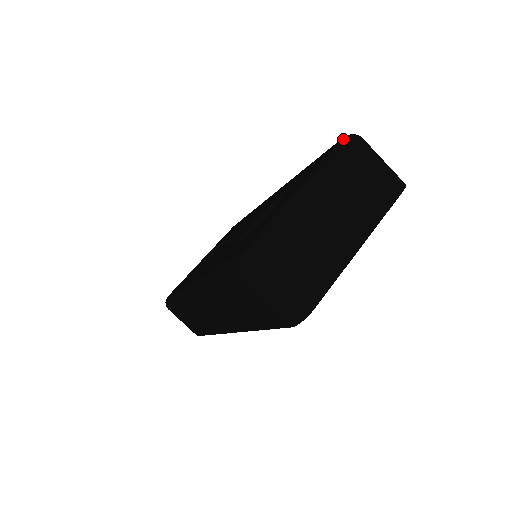
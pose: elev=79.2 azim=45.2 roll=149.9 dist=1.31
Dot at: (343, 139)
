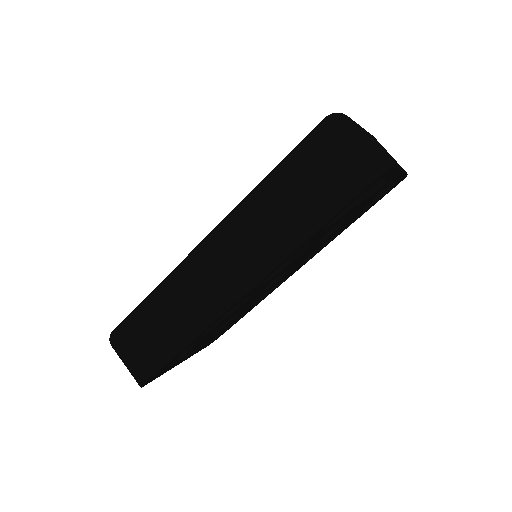
Dot at: occluded
